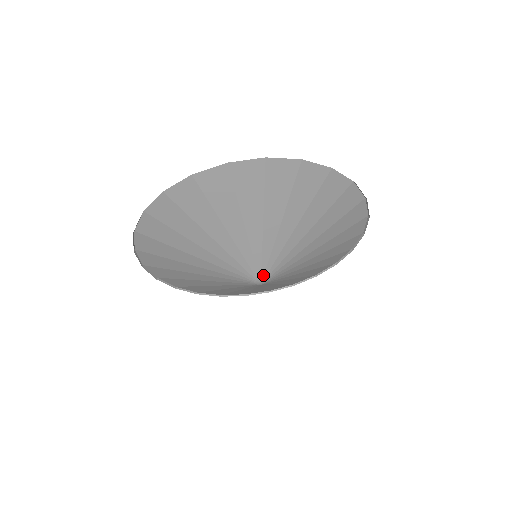
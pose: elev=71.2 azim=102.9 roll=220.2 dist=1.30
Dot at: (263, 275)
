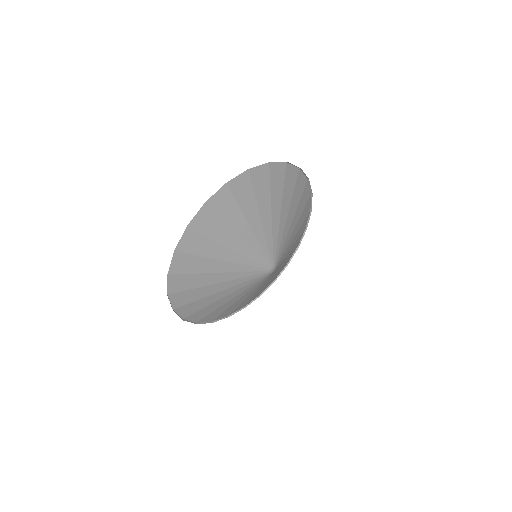
Dot at: (270, 264)
